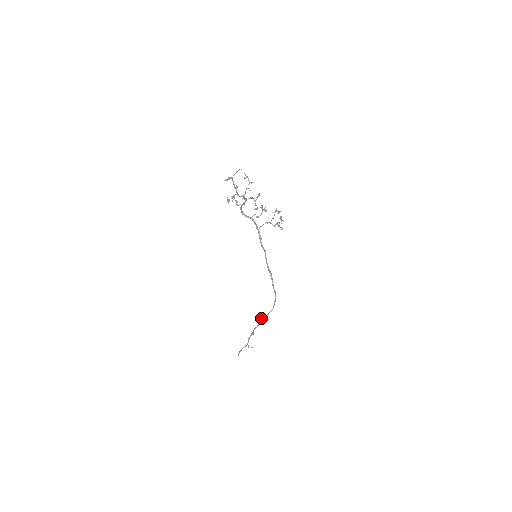
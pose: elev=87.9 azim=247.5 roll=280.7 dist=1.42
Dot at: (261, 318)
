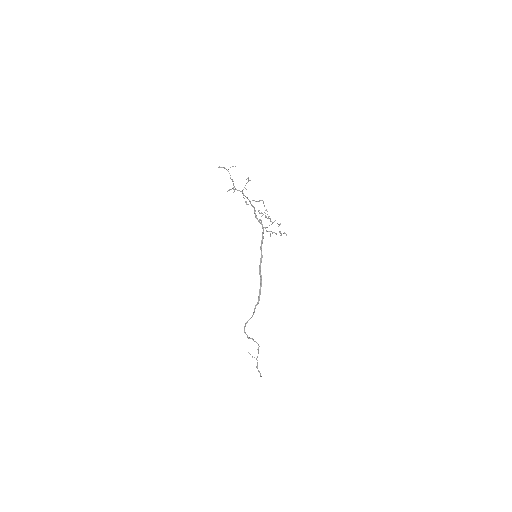
Dot at: (250, 318)
